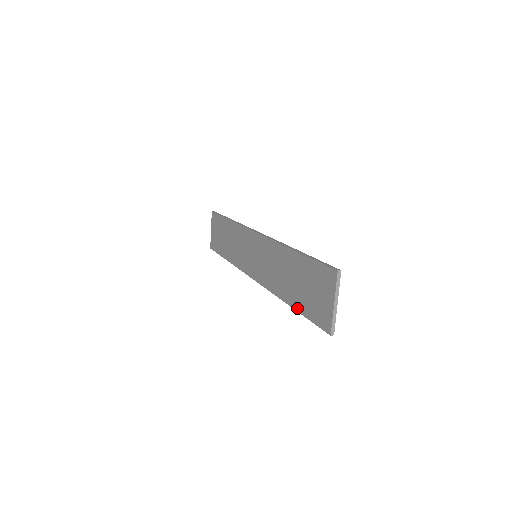
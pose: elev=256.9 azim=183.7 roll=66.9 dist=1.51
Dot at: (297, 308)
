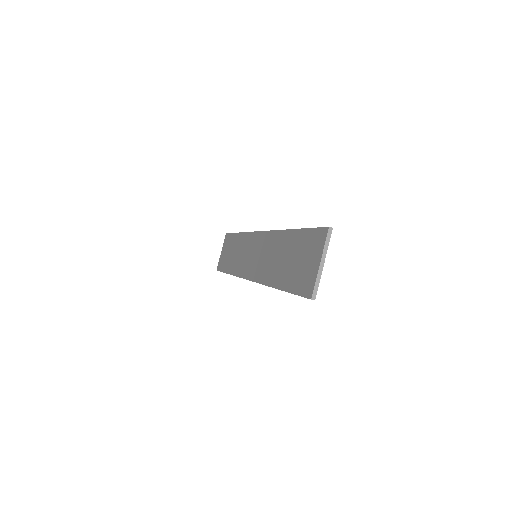
Dot at: (284, 287)
